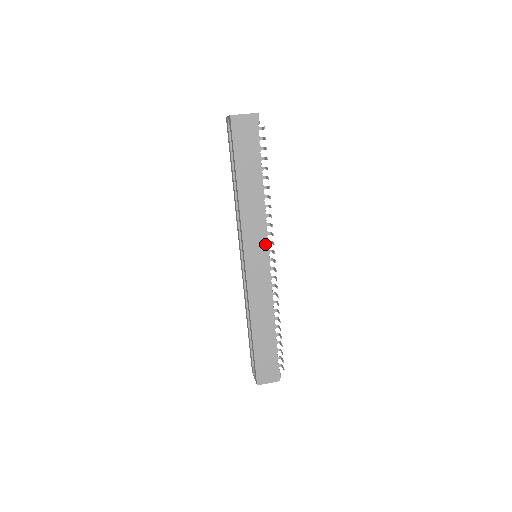
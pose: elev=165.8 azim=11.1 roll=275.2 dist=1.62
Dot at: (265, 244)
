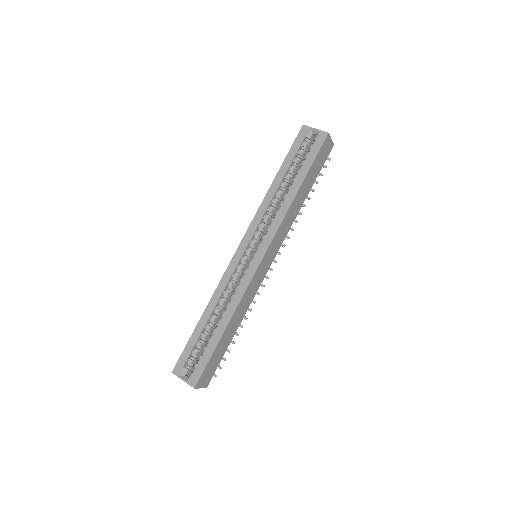
Dot at: (277, 250)
